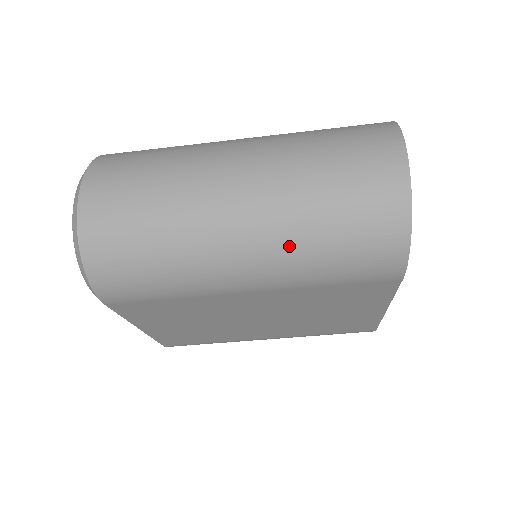
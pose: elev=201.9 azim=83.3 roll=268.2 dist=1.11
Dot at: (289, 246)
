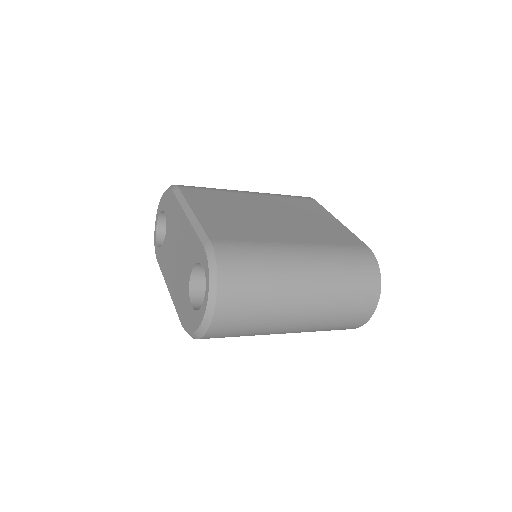
Dot at: occluded
